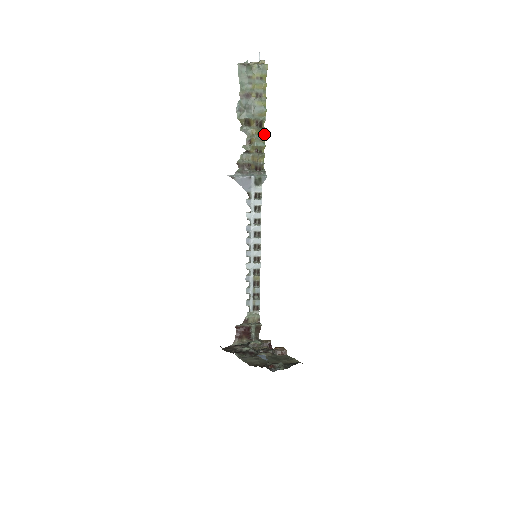
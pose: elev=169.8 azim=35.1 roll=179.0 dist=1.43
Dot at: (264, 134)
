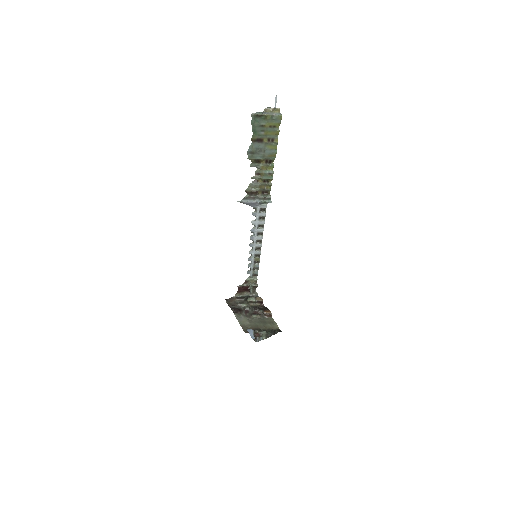
Dot at: occluded
